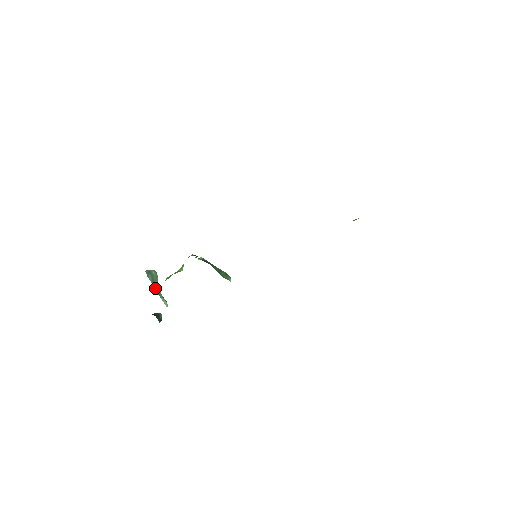
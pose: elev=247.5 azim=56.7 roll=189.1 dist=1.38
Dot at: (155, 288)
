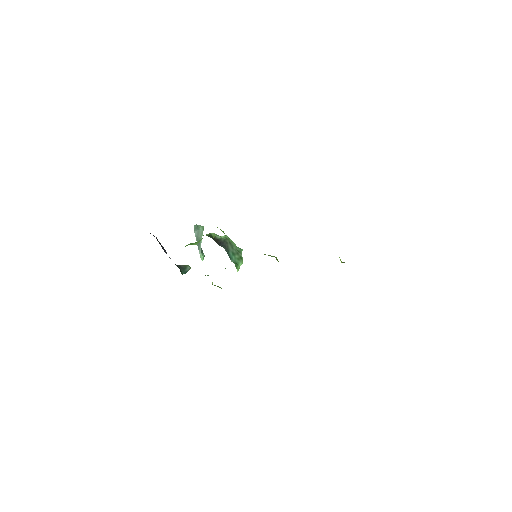
Dot at: occluded
